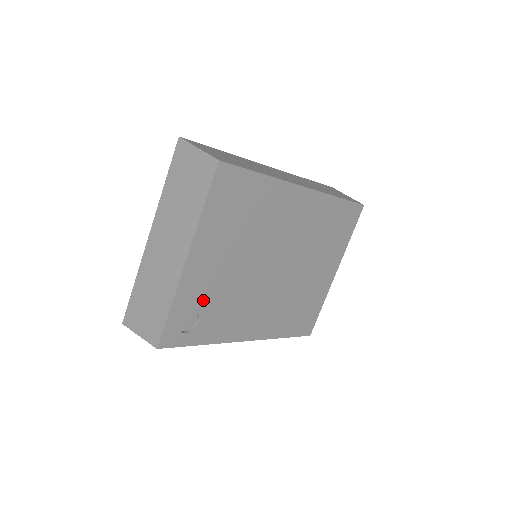
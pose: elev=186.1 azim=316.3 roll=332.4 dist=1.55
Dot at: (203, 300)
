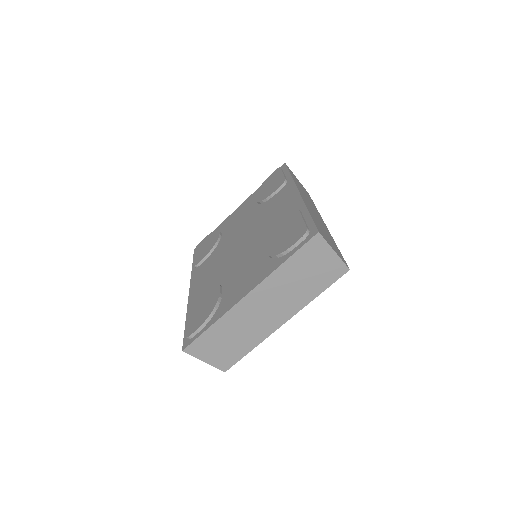
Dot at: occluded
